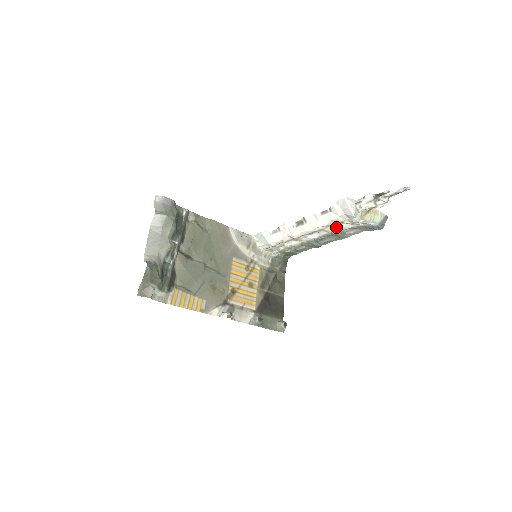
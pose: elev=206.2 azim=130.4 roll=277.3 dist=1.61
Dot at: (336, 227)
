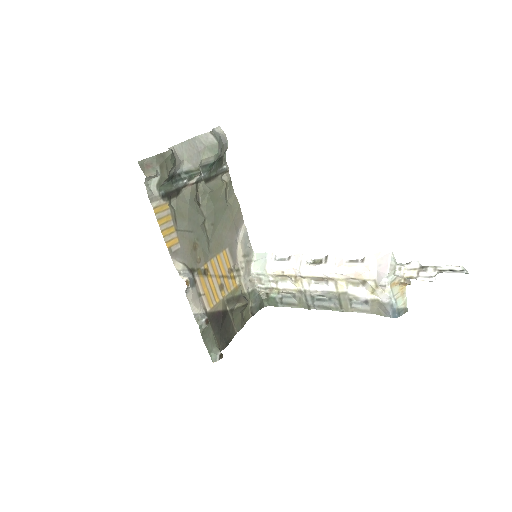
Dot at: (351, 287)
